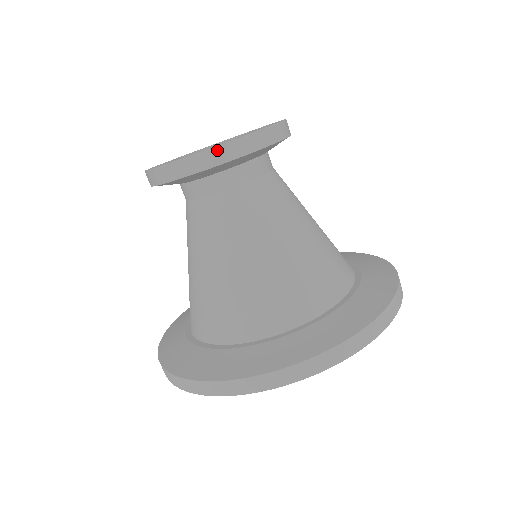
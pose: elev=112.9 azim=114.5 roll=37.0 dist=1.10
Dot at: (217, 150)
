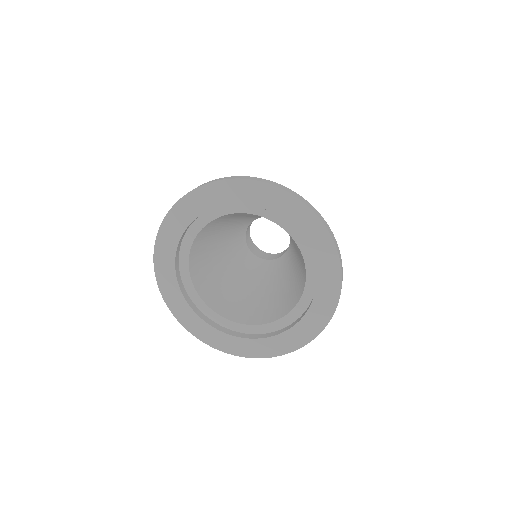
Dot at: occluded
